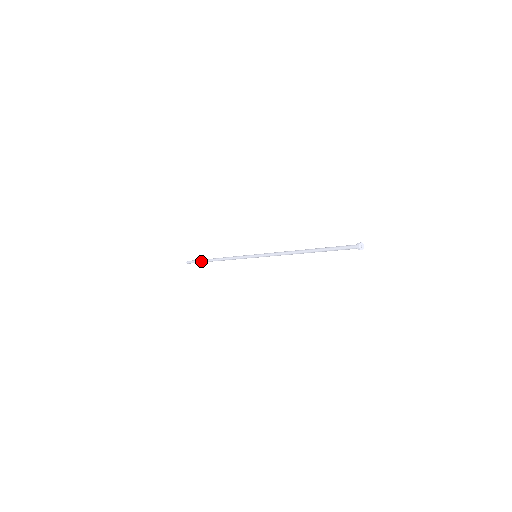
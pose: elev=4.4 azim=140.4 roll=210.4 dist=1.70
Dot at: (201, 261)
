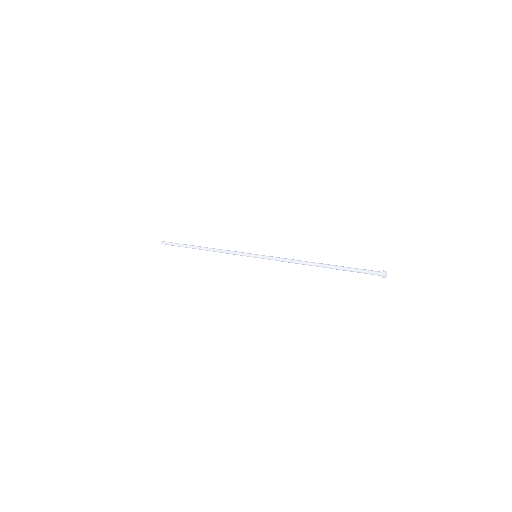
Dot at: occluded
